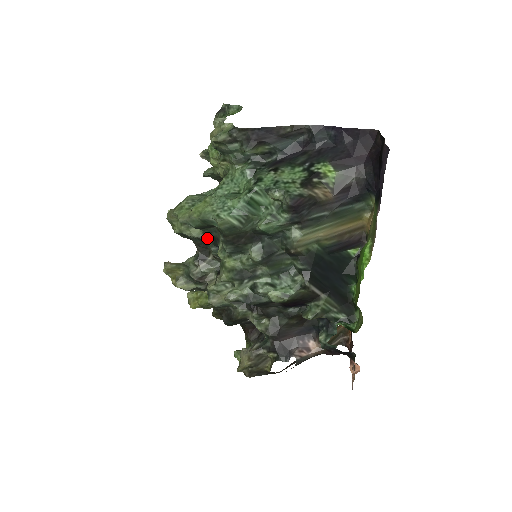
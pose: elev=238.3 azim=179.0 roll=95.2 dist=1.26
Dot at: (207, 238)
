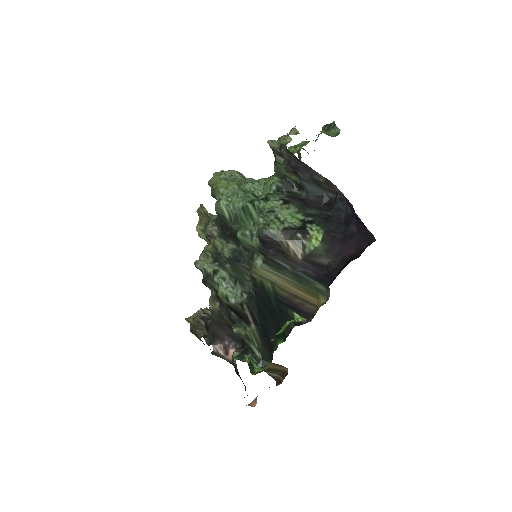
Dot at: occluded
